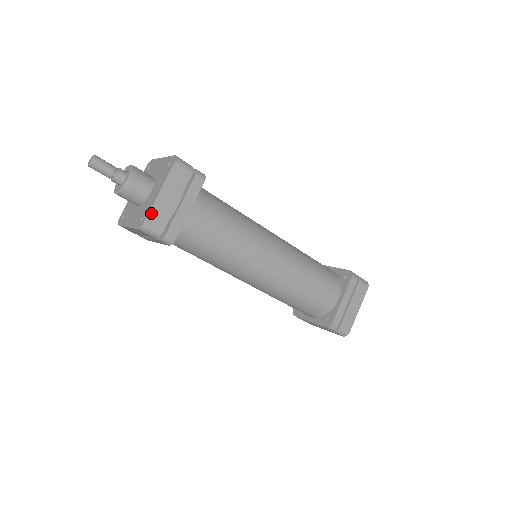
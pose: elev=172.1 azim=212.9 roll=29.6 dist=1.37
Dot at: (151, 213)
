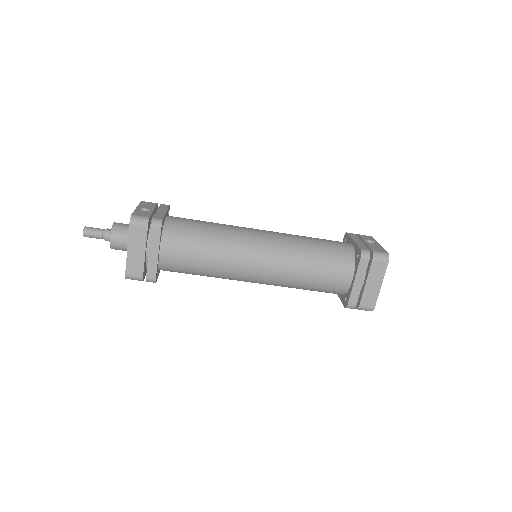
Dot at: (128, 267)
